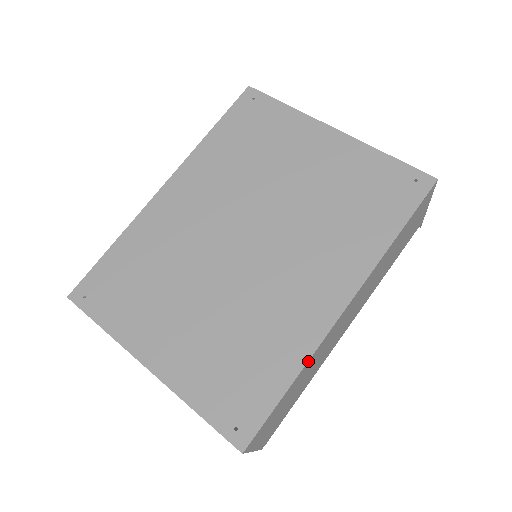
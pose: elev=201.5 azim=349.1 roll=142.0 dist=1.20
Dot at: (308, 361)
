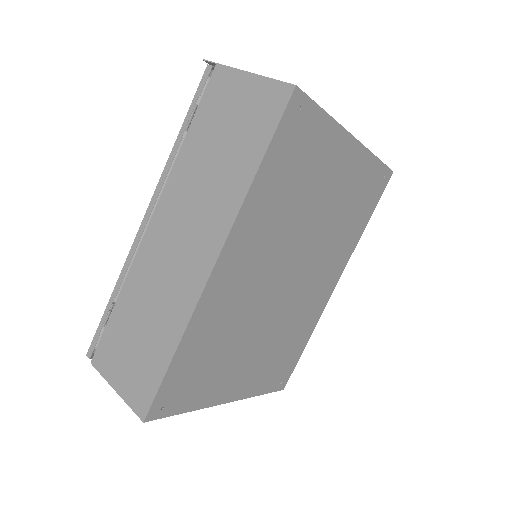
Dot at: (315, 326)
